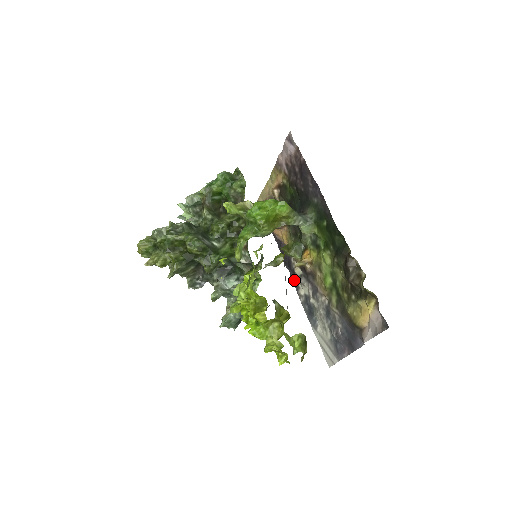
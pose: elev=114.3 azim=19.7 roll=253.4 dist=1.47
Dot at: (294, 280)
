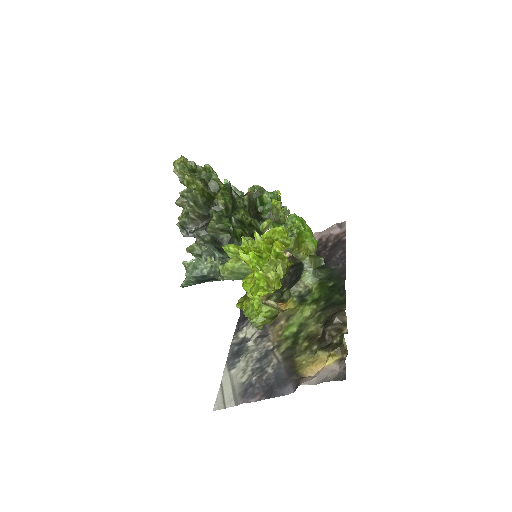
Dot at: (241, 323)
